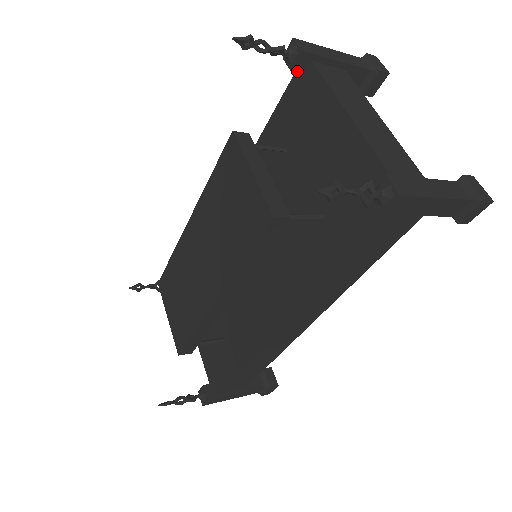
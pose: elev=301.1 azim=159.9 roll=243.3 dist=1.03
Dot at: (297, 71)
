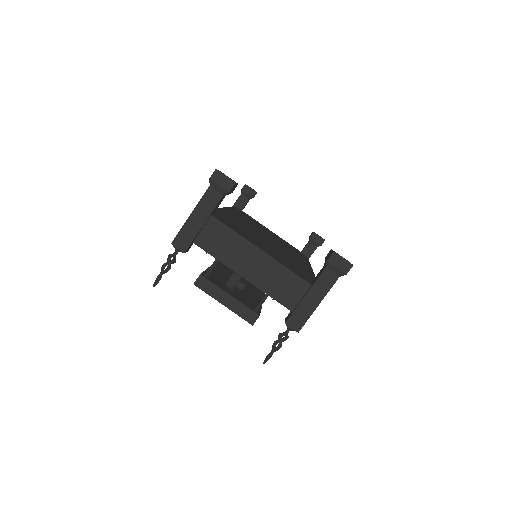
Dot at: (190, 247)
